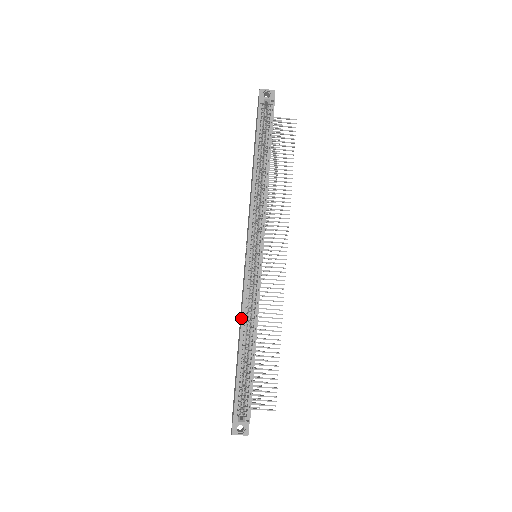
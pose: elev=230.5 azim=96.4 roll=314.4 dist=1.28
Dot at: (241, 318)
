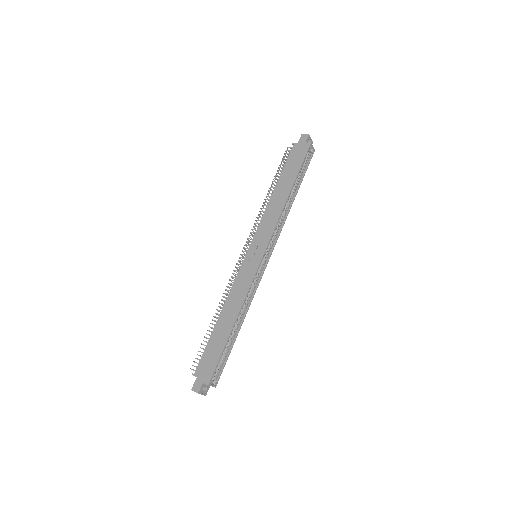
Dot at: (243, 304)
